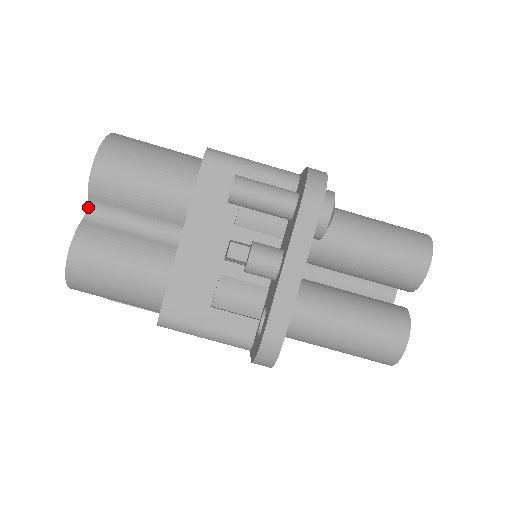
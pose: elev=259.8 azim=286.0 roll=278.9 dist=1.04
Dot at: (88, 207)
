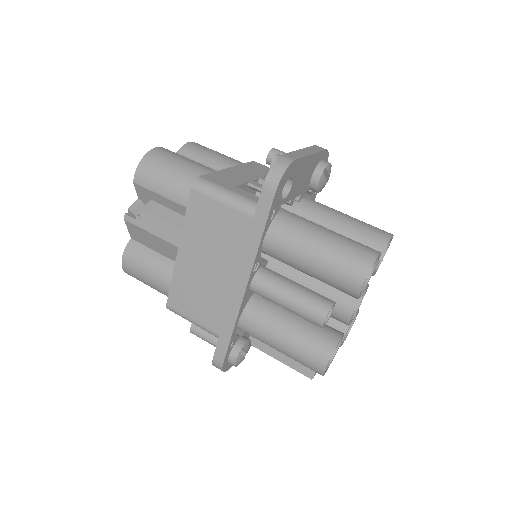
Dot at: occluded
